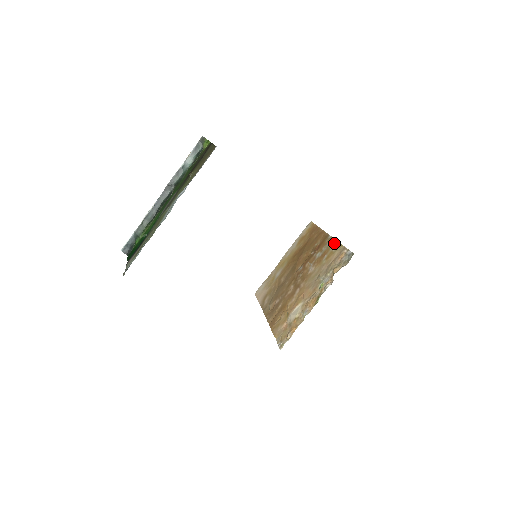
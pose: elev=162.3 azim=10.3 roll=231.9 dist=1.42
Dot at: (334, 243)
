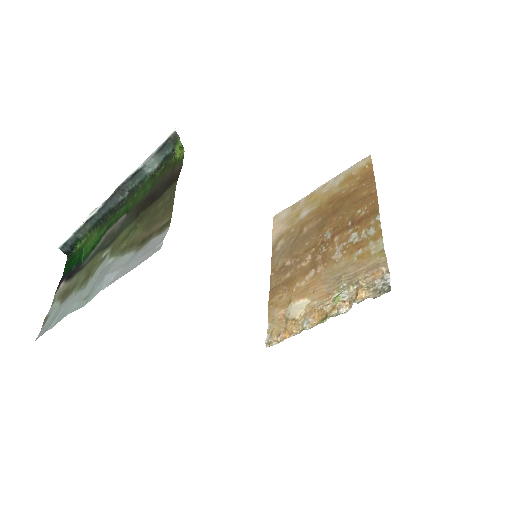
Dot at: (378, 239)
